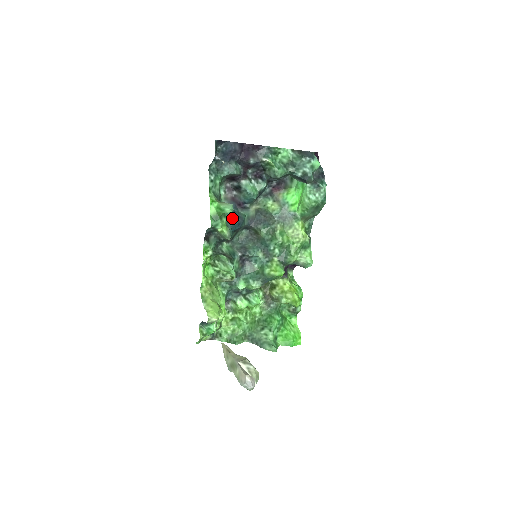
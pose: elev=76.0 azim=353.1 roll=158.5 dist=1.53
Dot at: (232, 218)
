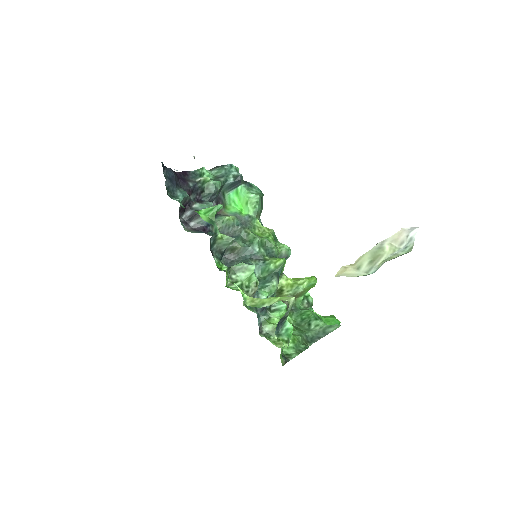
Dot at: occluded
